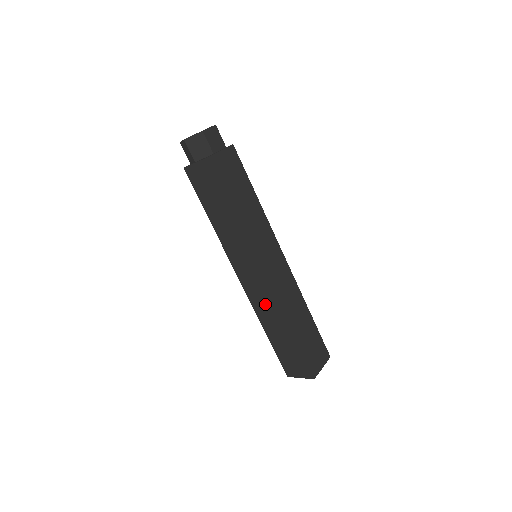
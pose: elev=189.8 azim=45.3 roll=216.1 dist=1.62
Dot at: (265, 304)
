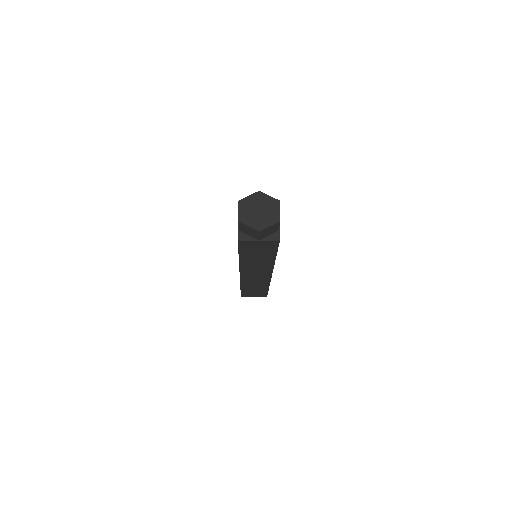
Dot at: (256, 282)
